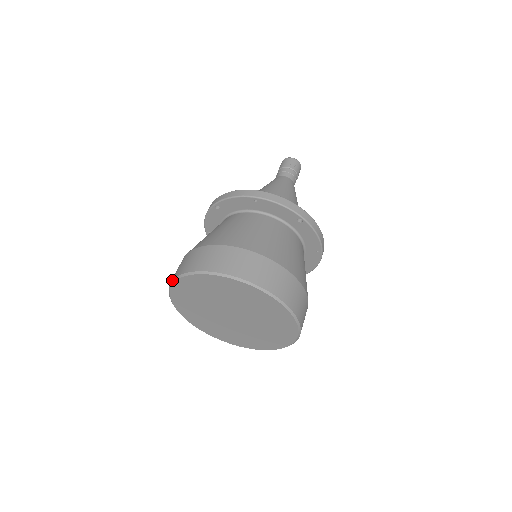
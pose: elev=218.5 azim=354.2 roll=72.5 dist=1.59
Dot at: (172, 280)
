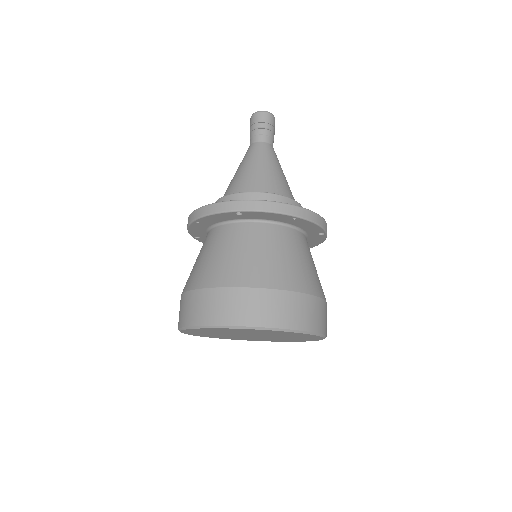
Dot at: (217, 326)
